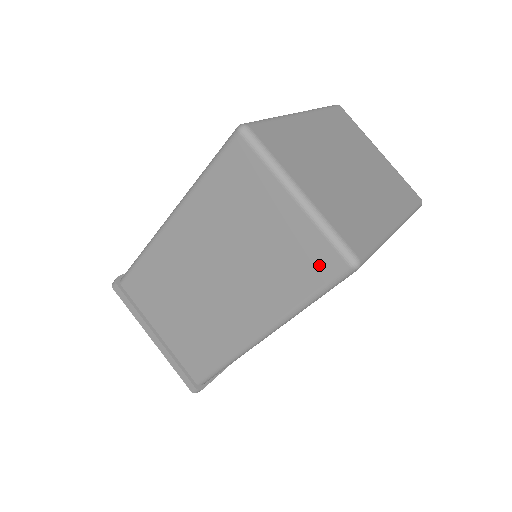
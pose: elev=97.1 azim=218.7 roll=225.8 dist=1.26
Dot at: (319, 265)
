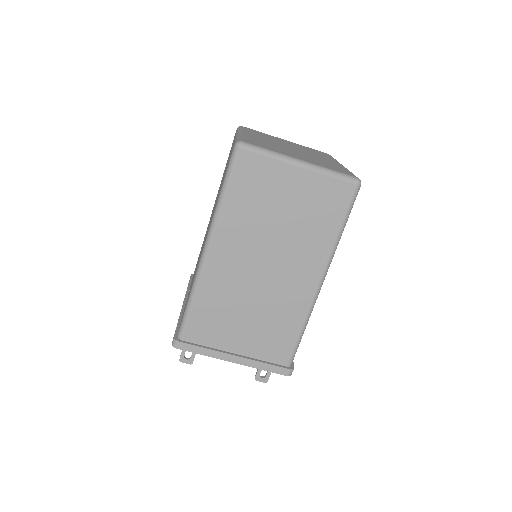
Dot at: (338, 198)
